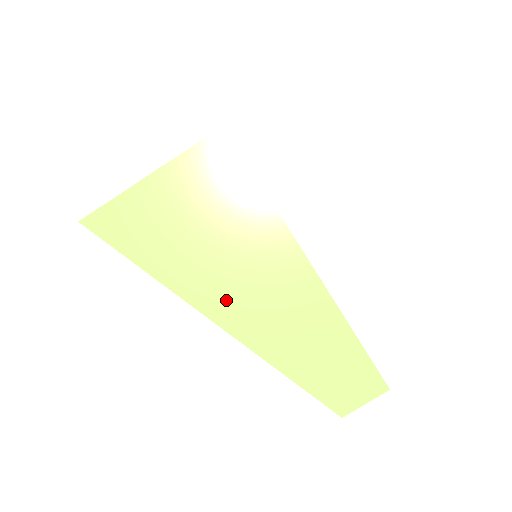
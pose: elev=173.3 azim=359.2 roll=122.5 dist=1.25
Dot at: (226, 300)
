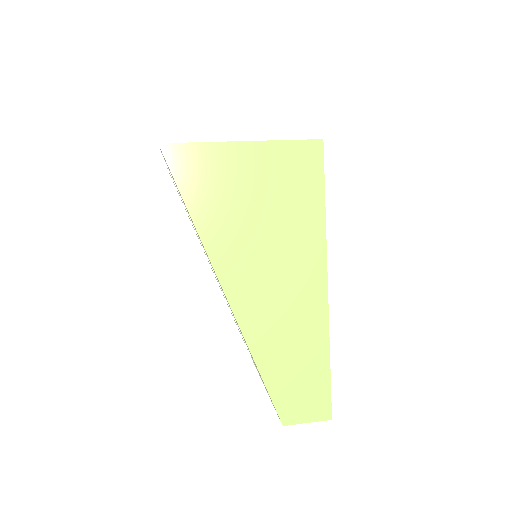
Dot at: (245, 280)
